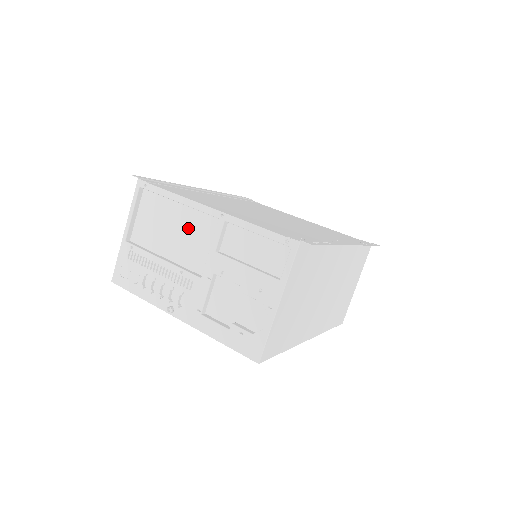
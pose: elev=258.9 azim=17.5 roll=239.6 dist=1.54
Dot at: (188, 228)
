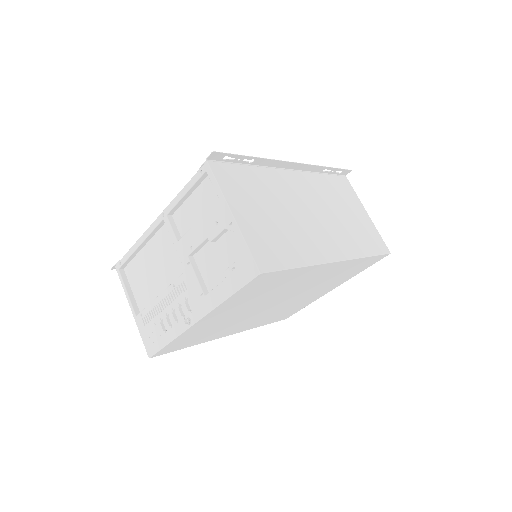
Dot at: (159, 254)
